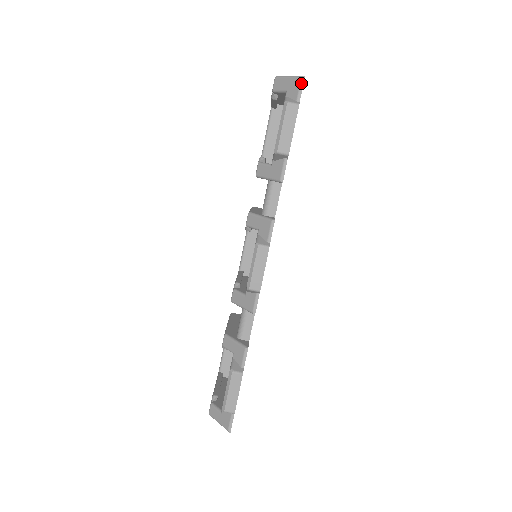
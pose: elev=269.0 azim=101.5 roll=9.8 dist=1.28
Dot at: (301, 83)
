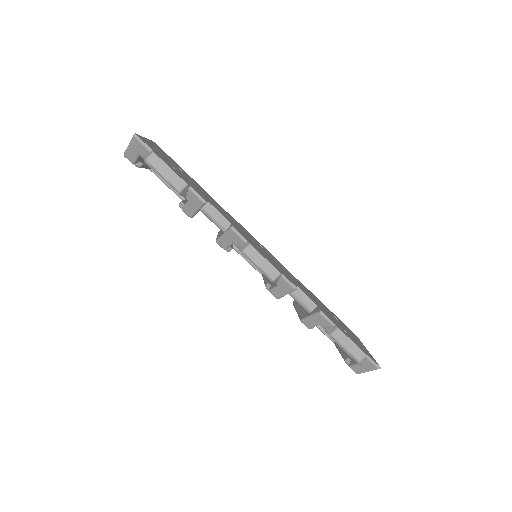
Dot at: (138, 140)
